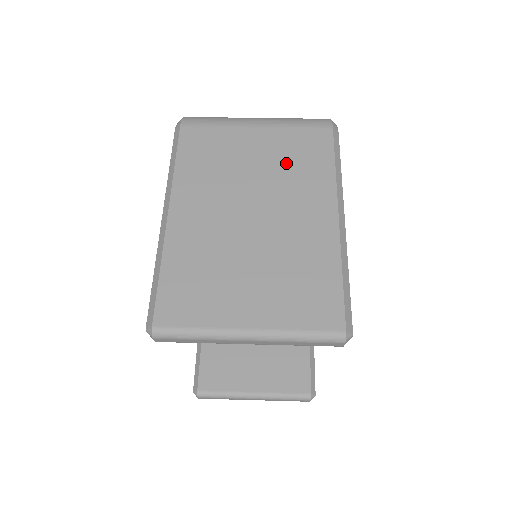
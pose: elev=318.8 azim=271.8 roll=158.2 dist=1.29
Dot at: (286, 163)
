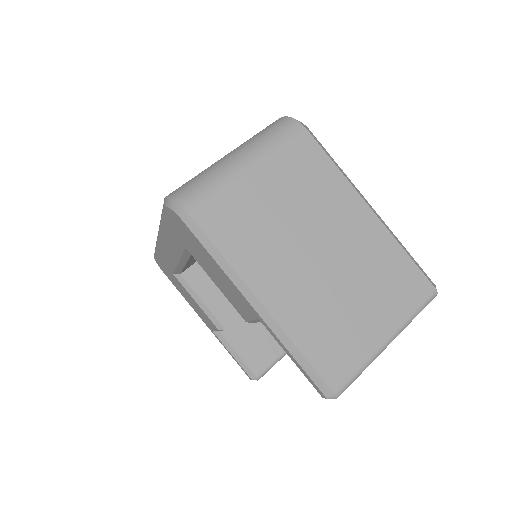
Dot at: (302, 188)
